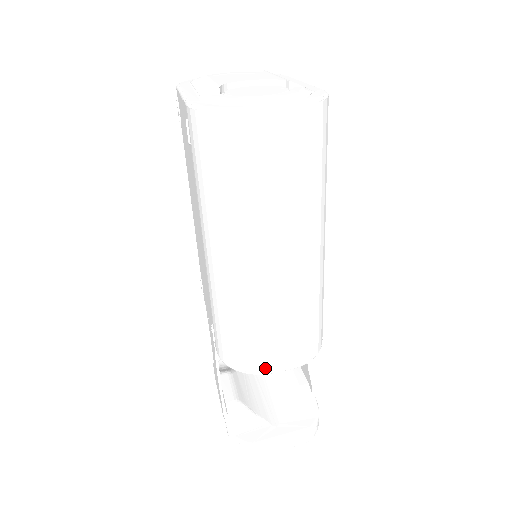
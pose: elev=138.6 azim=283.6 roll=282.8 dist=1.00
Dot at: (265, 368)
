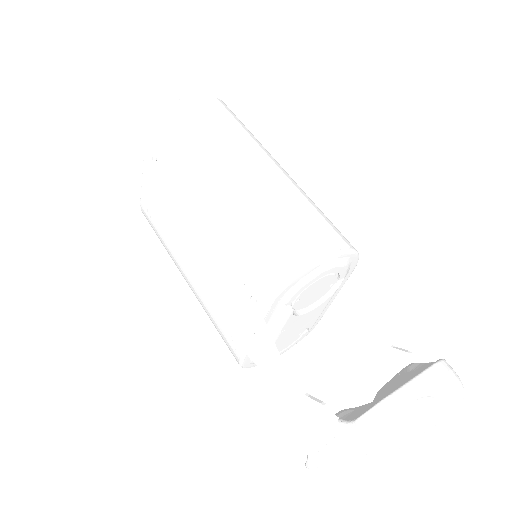
Dot at: (312, 255)
